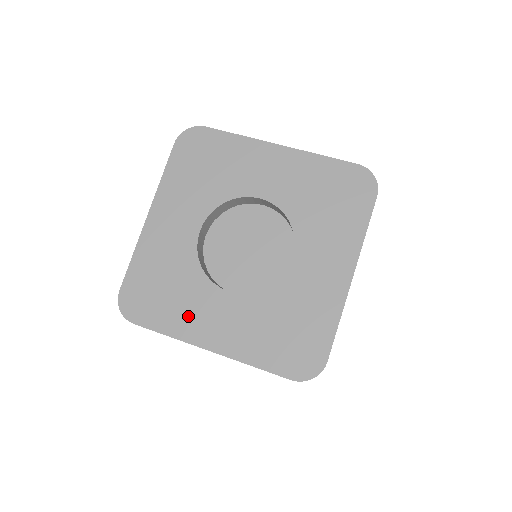
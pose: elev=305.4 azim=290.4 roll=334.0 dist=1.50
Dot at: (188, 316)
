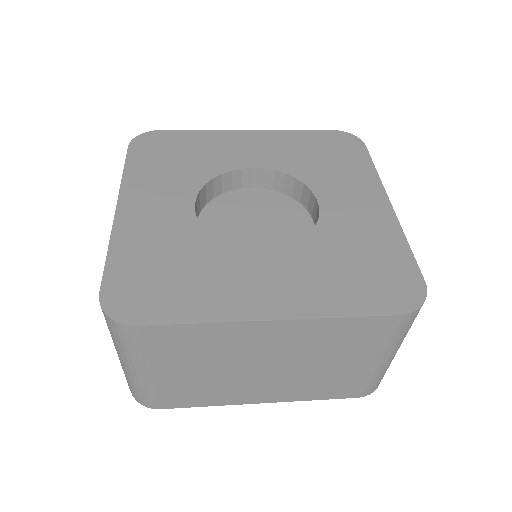
Dot at: (221, 291)
